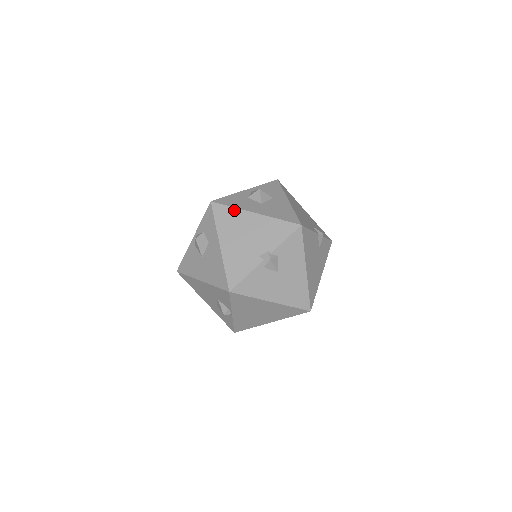
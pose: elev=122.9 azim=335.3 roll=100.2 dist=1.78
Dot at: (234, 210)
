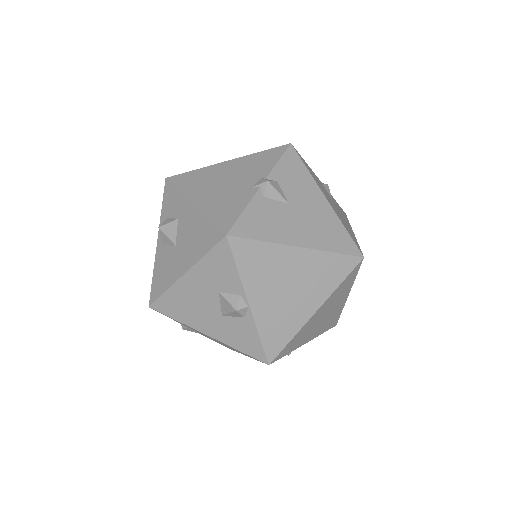
Dot at: (198, 171)
